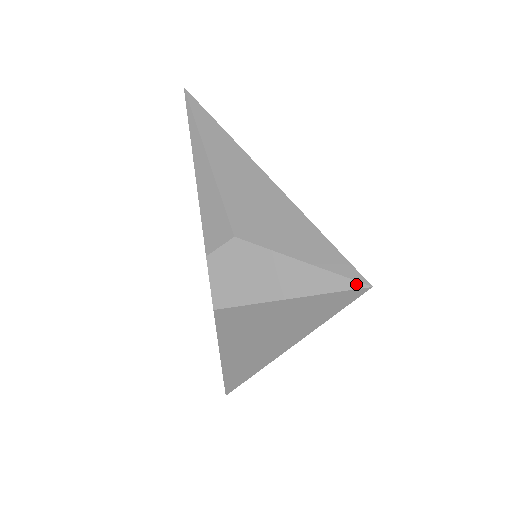
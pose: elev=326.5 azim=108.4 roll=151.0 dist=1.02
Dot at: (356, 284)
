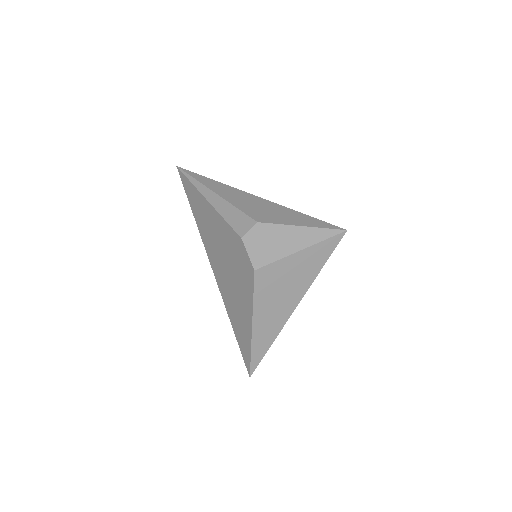
Dot at: (338, 231)
